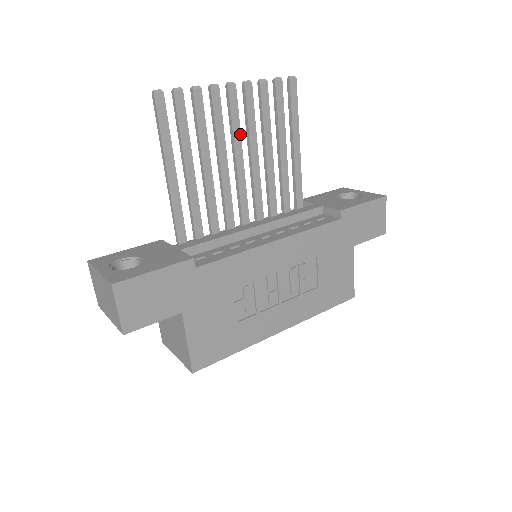
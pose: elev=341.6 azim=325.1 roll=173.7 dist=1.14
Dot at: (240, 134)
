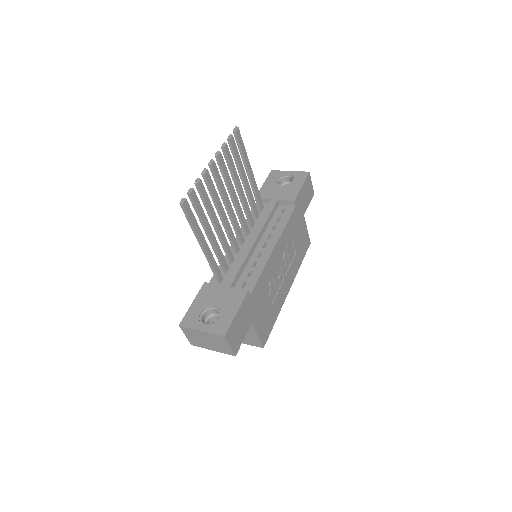
Dot at: (225, 189)
